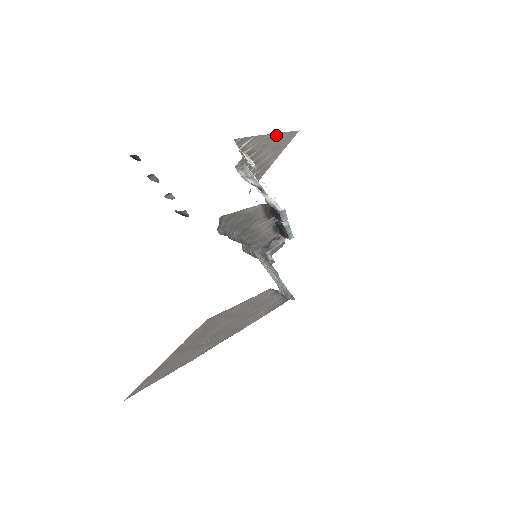
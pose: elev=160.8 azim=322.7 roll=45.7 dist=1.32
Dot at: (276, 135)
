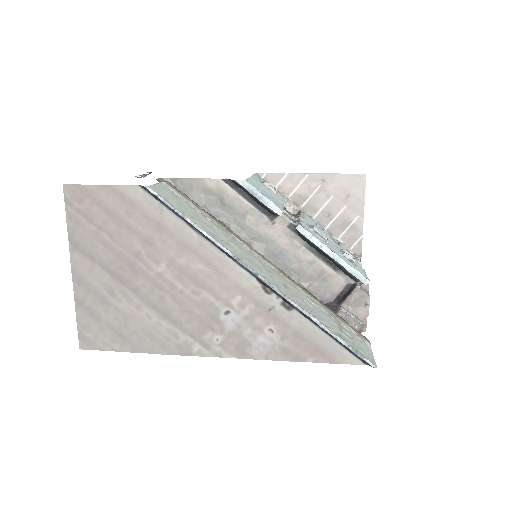
Dot at: (326, 177)
